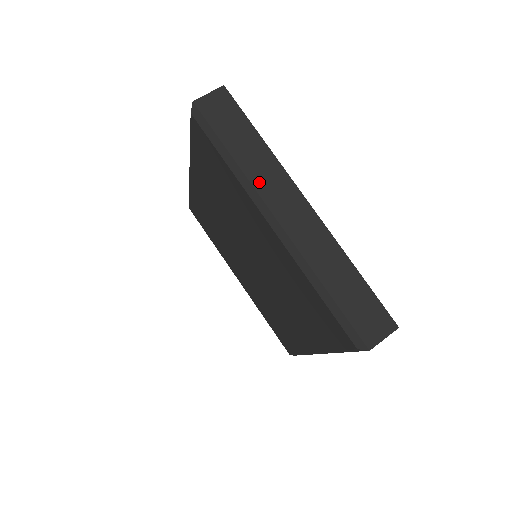
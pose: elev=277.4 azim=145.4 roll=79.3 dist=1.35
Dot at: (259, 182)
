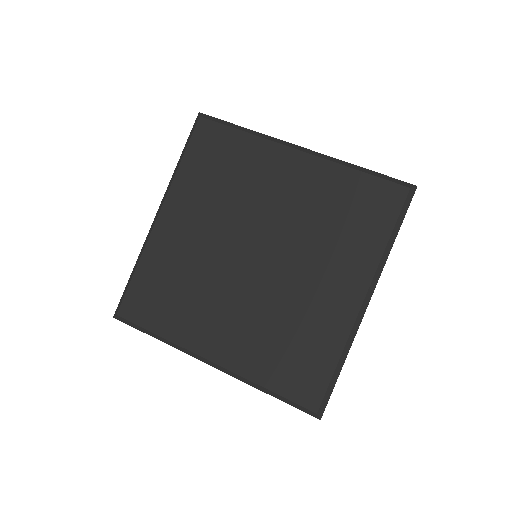
Dot at: occluded
